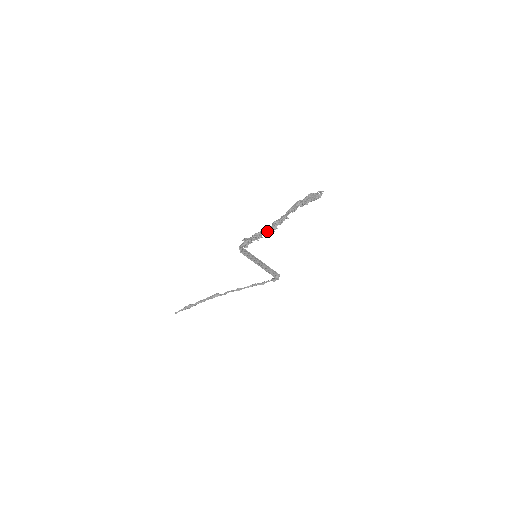
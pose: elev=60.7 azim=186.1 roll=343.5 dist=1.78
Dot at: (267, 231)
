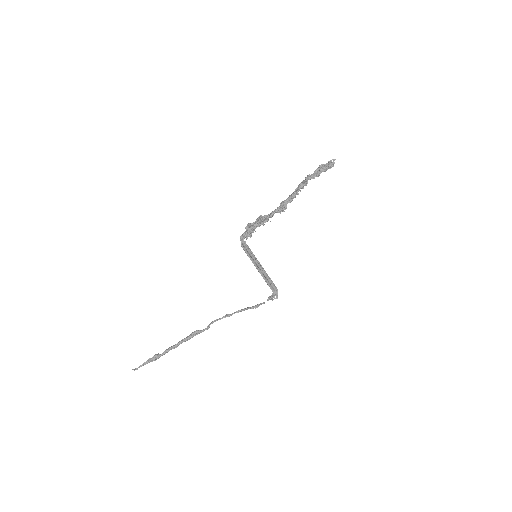
Dot at: (276, 211)
